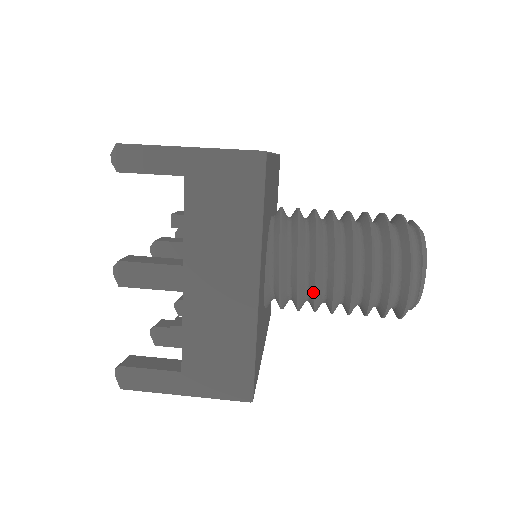
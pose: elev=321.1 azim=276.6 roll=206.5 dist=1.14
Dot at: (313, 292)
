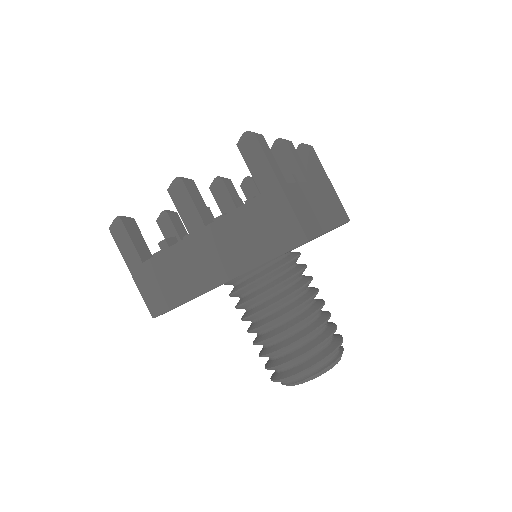
Dot at: (250, 314)
